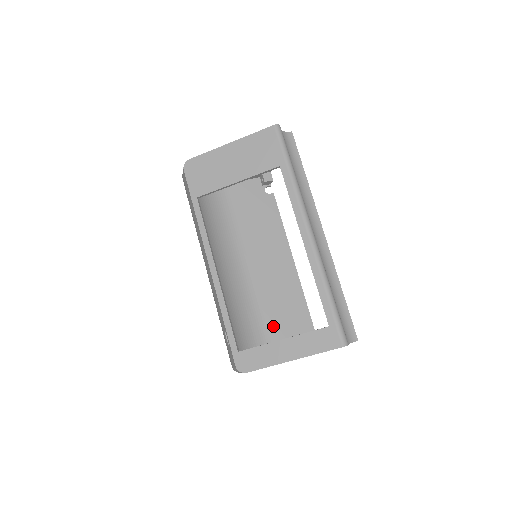
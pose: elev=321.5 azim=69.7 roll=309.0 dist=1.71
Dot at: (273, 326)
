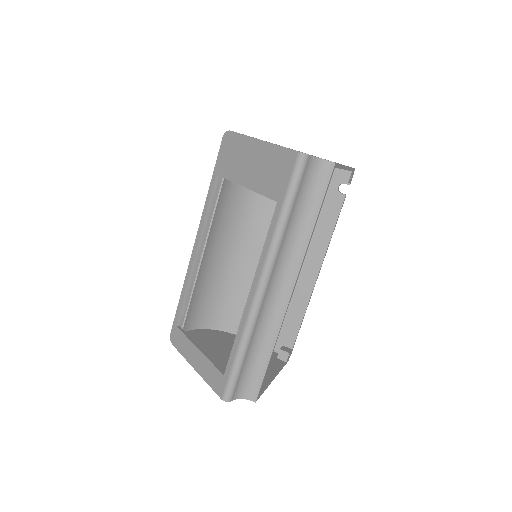
Dot at: occluded
